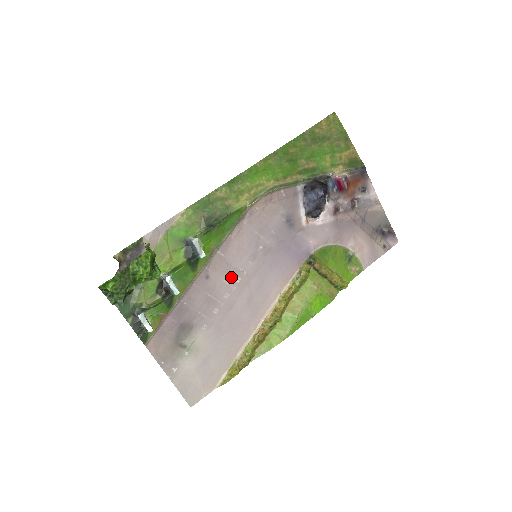
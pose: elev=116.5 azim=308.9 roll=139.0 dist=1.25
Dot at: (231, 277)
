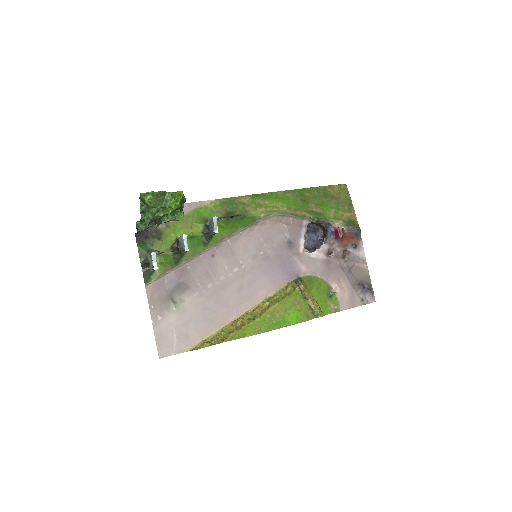
Dot at: (231, 264)
